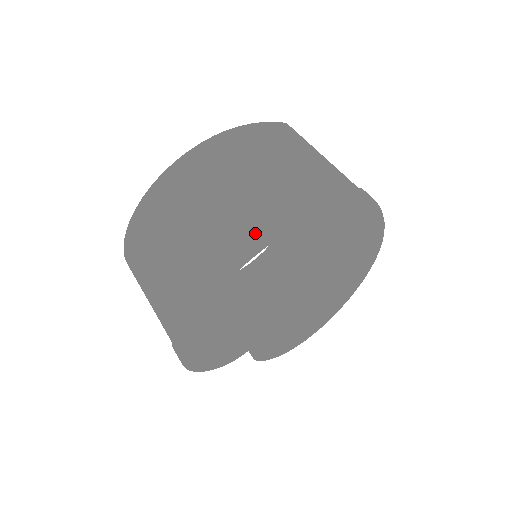
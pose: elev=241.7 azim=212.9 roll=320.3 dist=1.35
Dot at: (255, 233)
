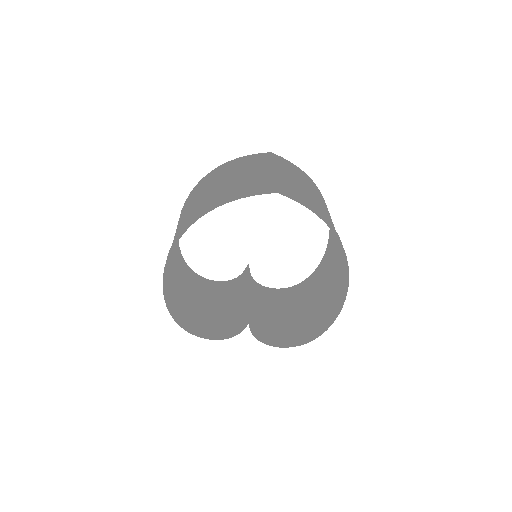
Dot at: (186, 223)
